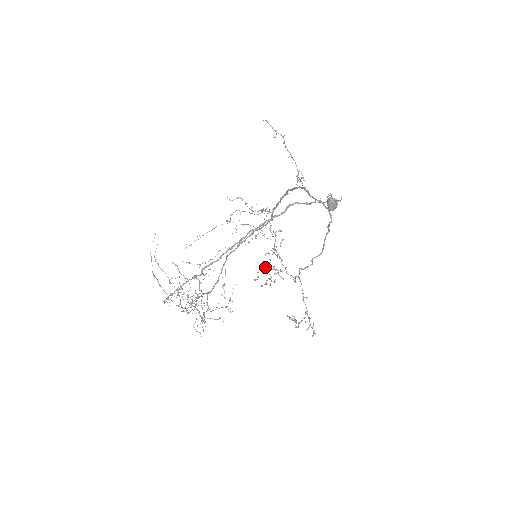
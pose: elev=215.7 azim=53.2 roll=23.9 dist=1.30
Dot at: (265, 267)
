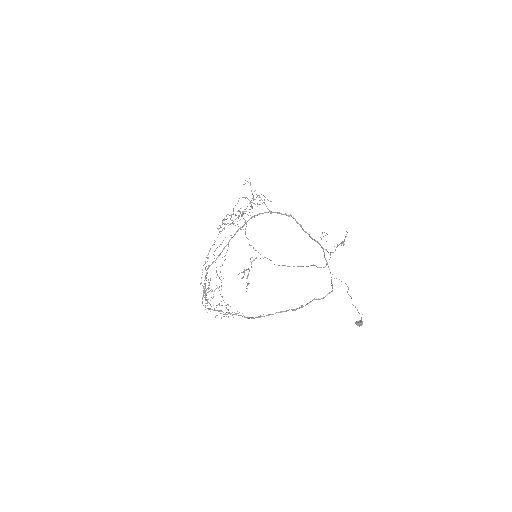
Dot at: (227, 218)
